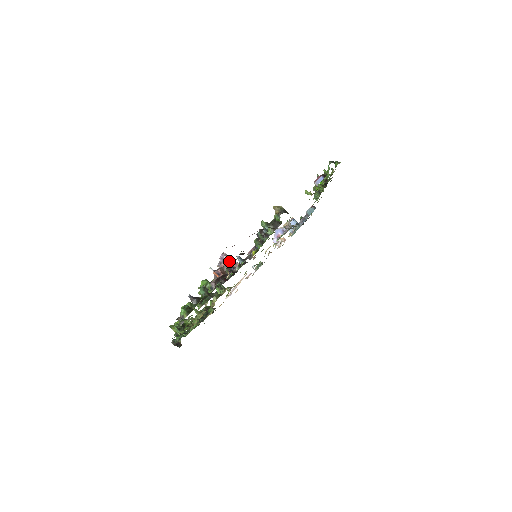
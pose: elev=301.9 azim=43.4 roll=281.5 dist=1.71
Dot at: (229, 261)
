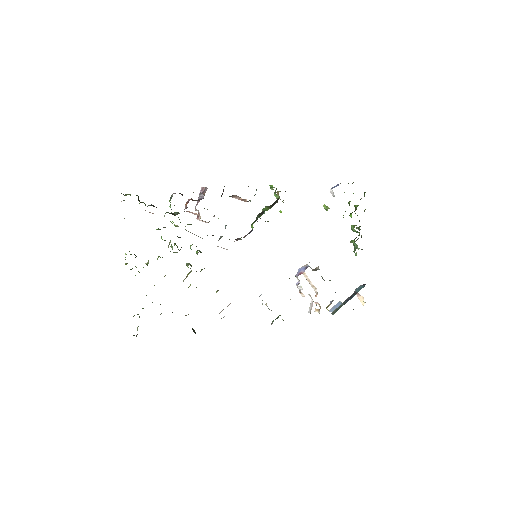
Dot at: (203, 193)
